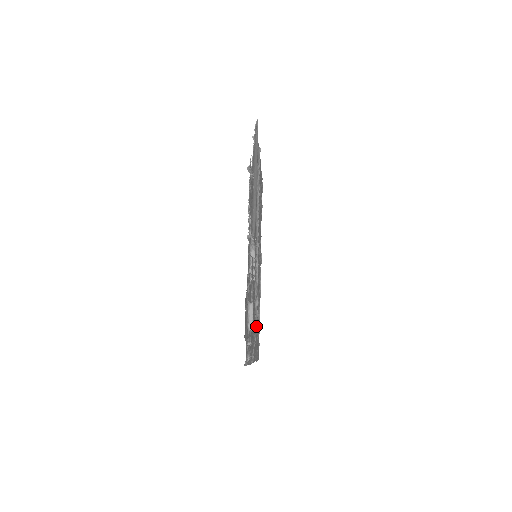
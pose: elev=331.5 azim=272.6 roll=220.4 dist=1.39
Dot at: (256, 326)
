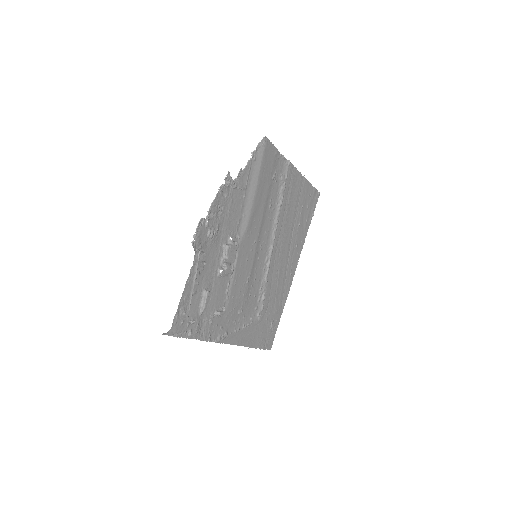
Dot at: (257, 317)
